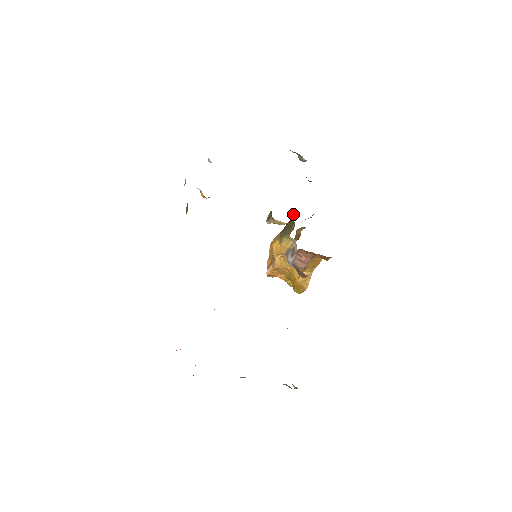
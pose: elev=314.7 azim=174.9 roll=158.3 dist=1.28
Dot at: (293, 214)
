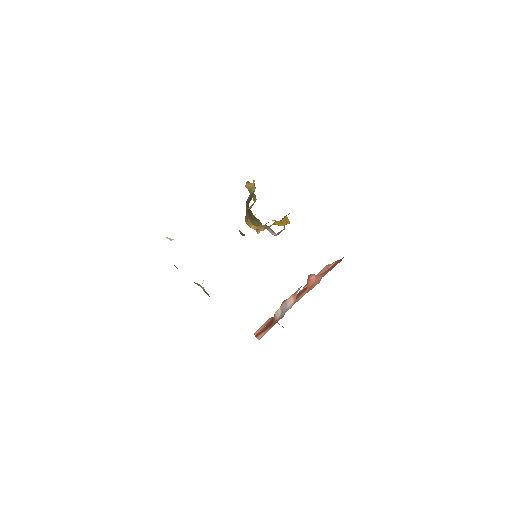
Dot at: (249, 209)
